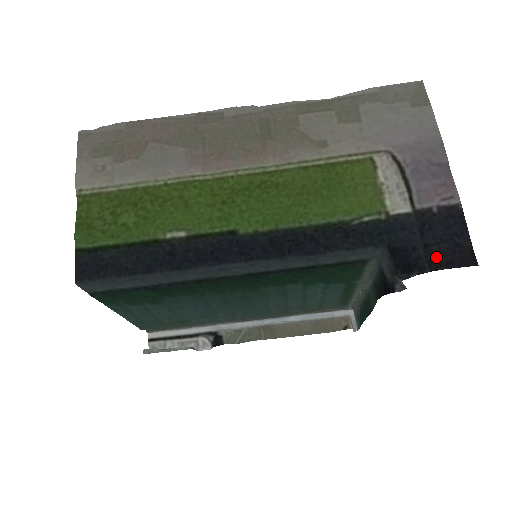
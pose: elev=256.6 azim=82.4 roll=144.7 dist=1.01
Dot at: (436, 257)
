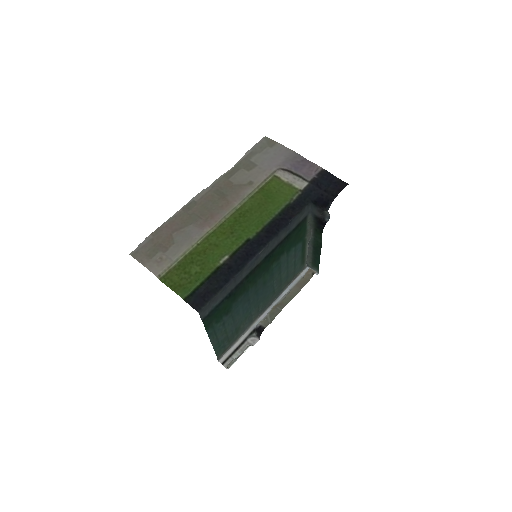
Dot at: (332, 192)
